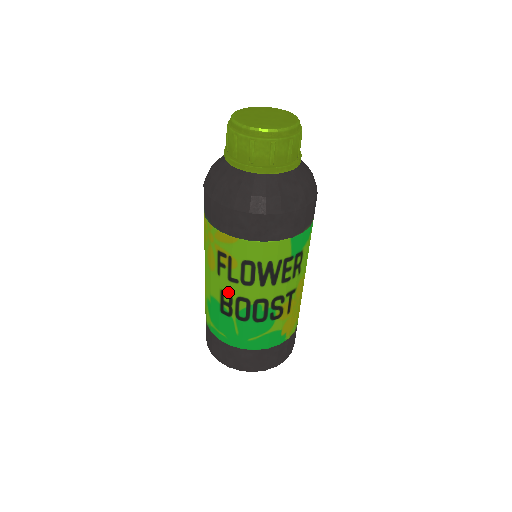
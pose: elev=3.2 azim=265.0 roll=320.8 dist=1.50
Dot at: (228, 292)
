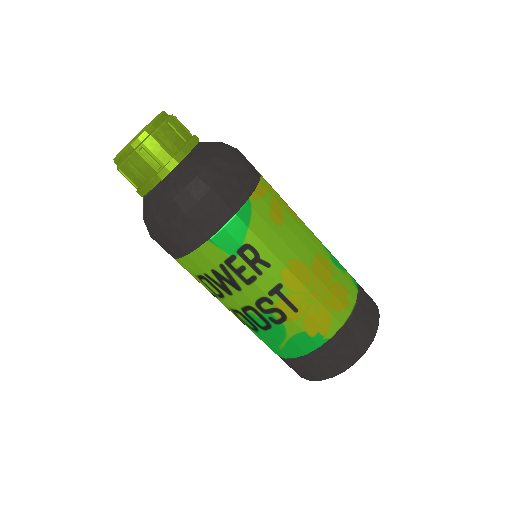
Dot at: (225, 306)
